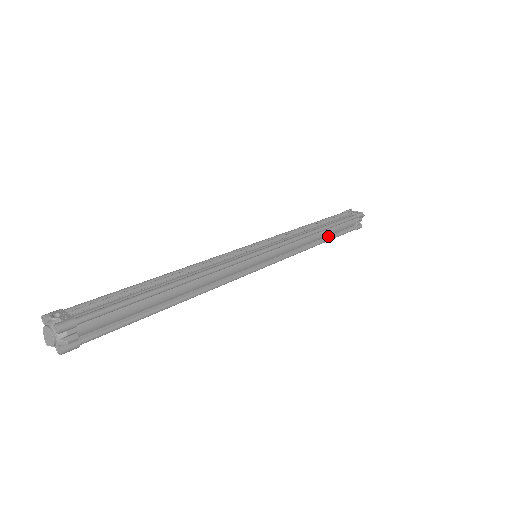
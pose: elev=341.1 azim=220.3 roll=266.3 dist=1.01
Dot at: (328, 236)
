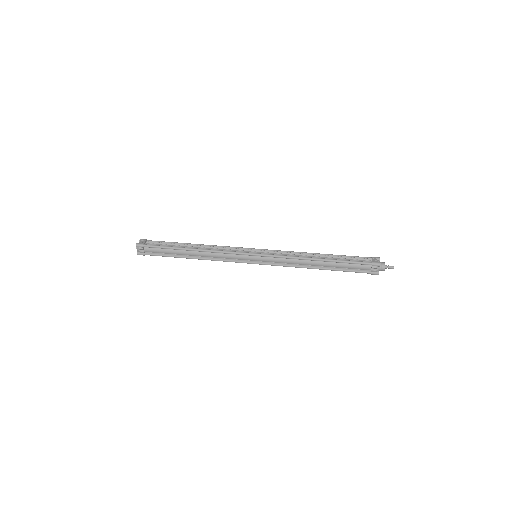
Dot at: (330, 267)
